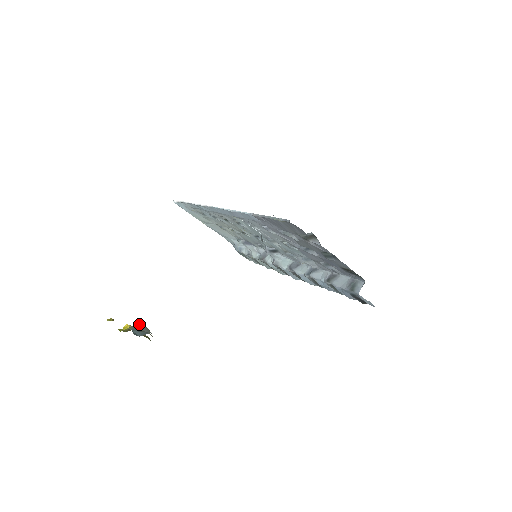
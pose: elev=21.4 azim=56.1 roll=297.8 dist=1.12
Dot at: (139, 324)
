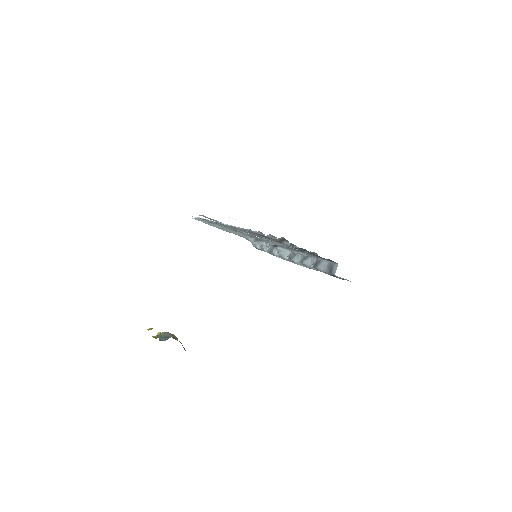
Dot at: (164, 332)
